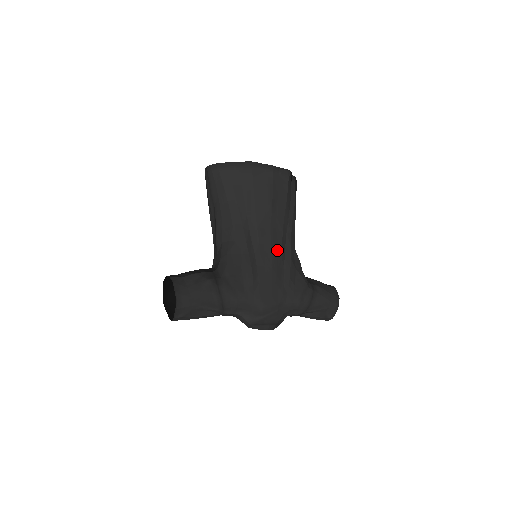
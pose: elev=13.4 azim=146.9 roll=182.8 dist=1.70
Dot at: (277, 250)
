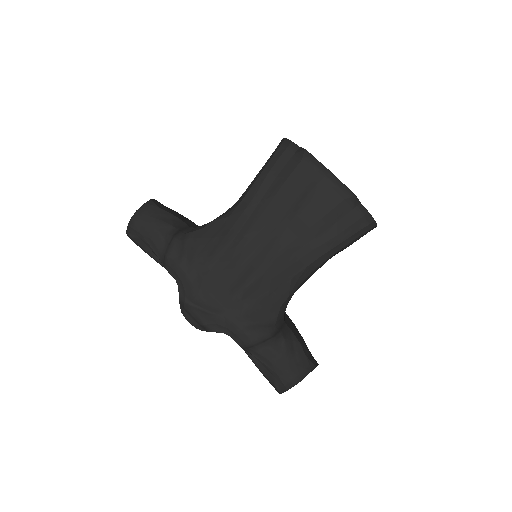
Dot at: (260, 258)
